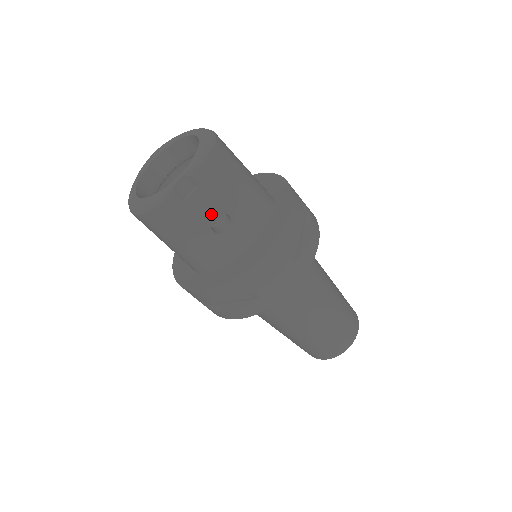
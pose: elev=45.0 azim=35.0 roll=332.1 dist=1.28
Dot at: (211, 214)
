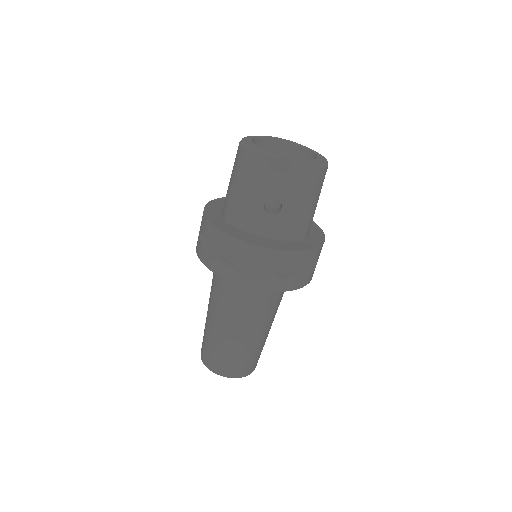
Dot at: (275, 195)
